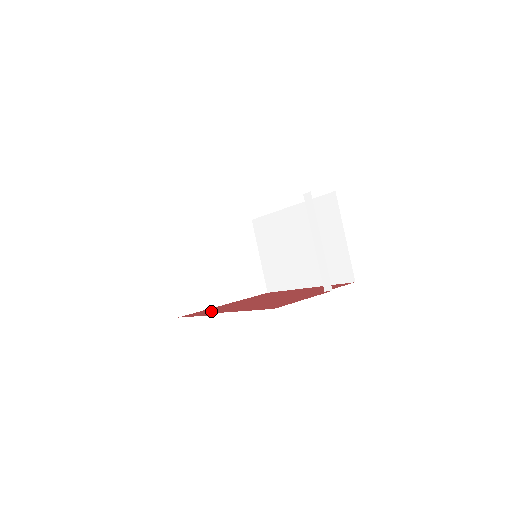
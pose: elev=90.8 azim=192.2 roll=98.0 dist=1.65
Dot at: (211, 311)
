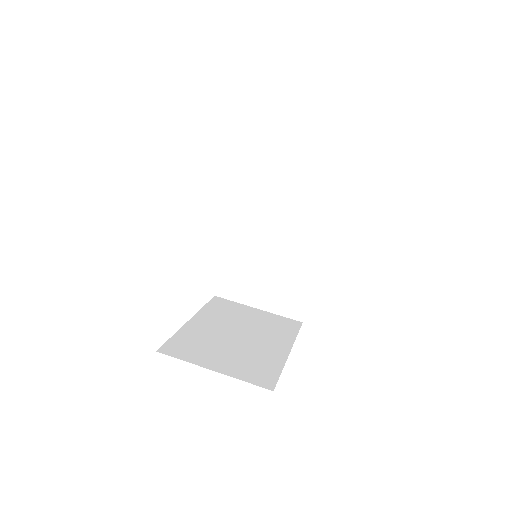
Dot at: occluded
